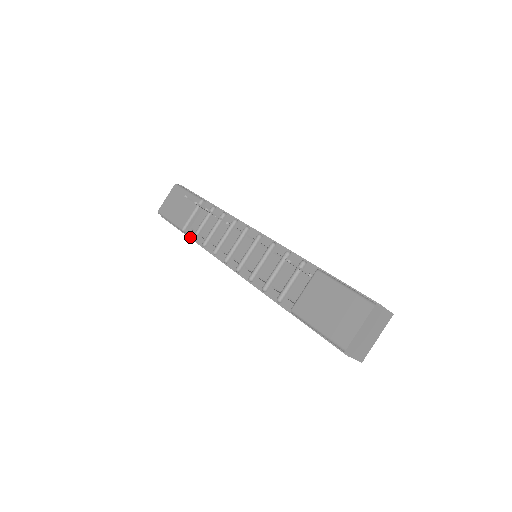
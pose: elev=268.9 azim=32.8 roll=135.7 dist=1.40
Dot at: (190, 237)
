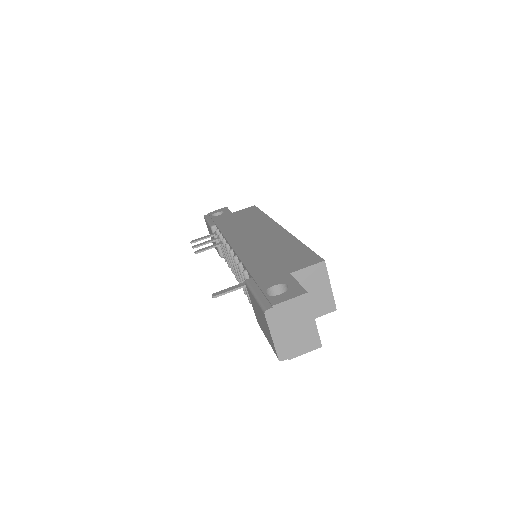
Dot at: occluded
